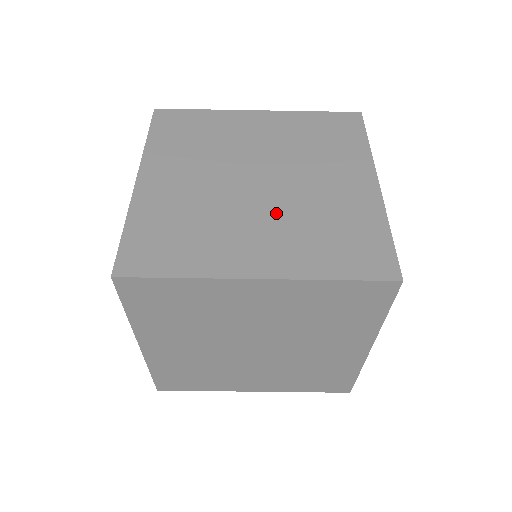
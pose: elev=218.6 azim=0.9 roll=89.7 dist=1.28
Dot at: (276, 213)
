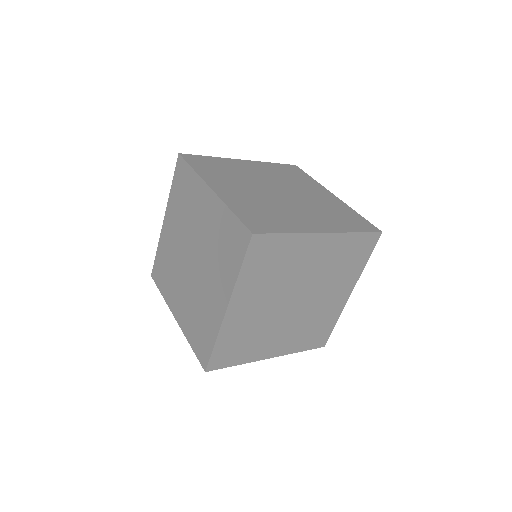
Dot at: (189, 289)
